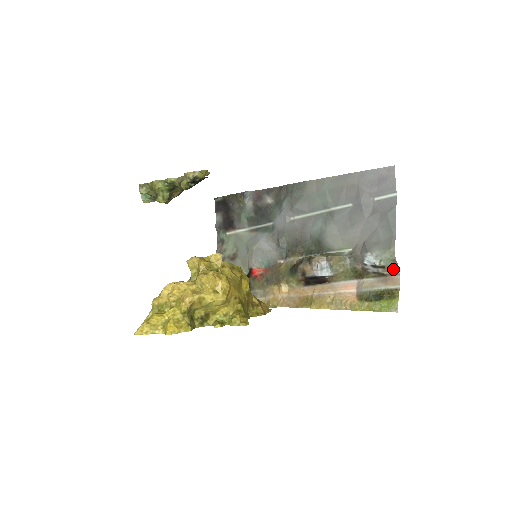
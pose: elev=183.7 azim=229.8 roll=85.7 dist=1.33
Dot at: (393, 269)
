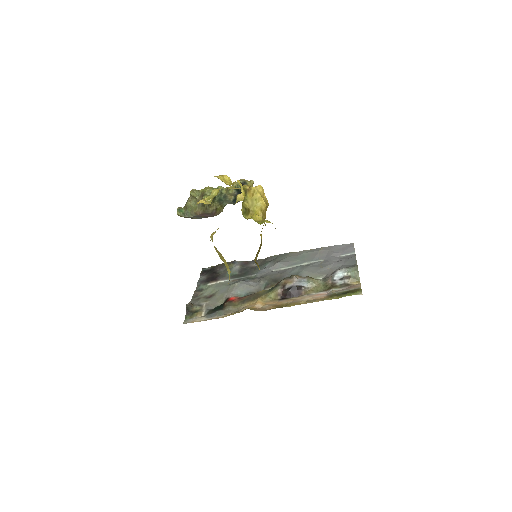
Dot at: (355, 281)
